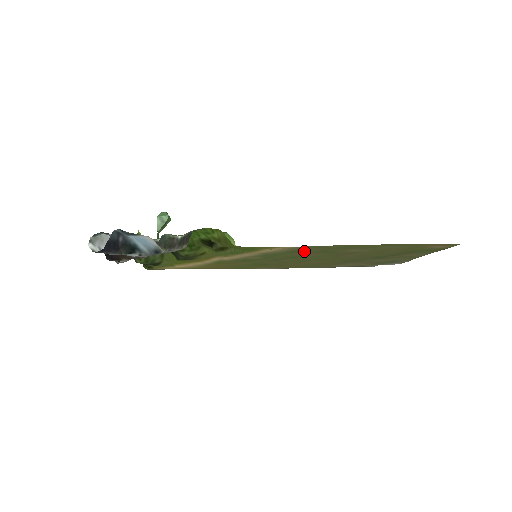
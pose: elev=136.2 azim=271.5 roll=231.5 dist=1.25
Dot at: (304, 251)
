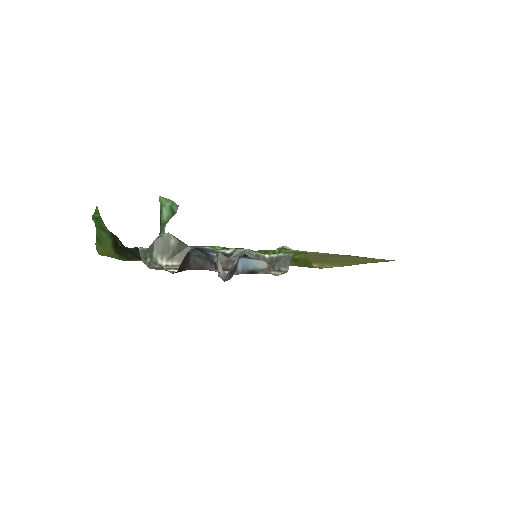
Dot at: (317, 261)
